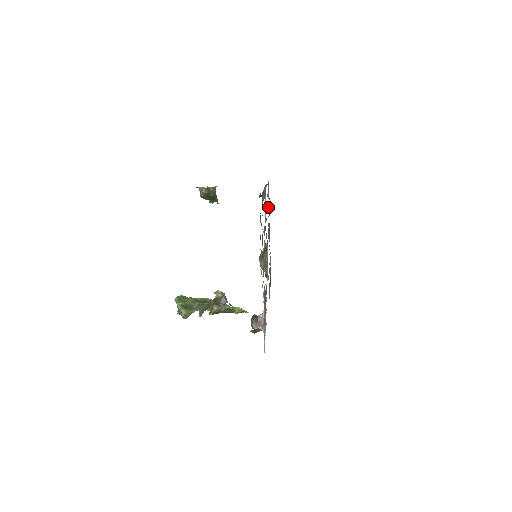
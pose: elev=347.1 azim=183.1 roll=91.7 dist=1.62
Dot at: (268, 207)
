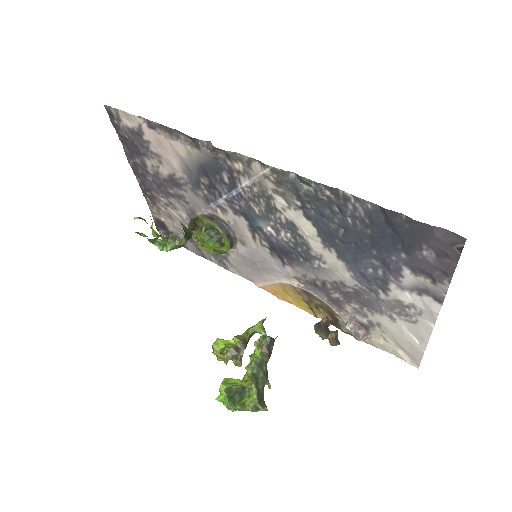
Dot at: (177, 164)
